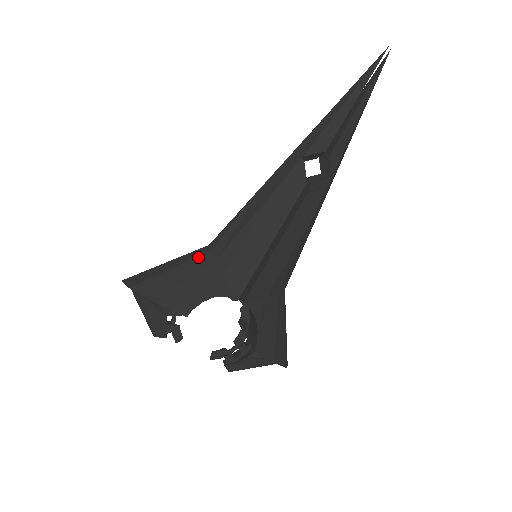
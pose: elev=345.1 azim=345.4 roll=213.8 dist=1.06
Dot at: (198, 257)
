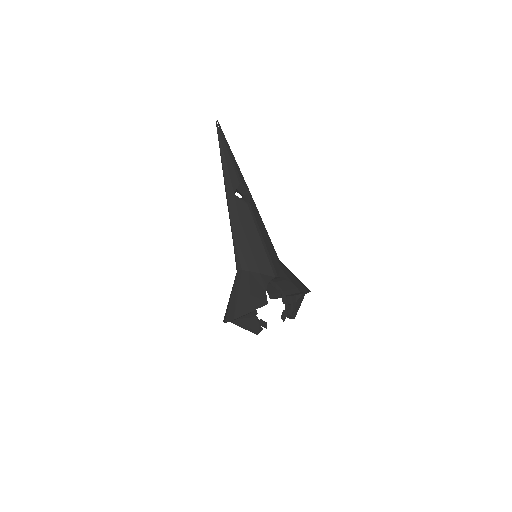
Dot at: (241, 278)
